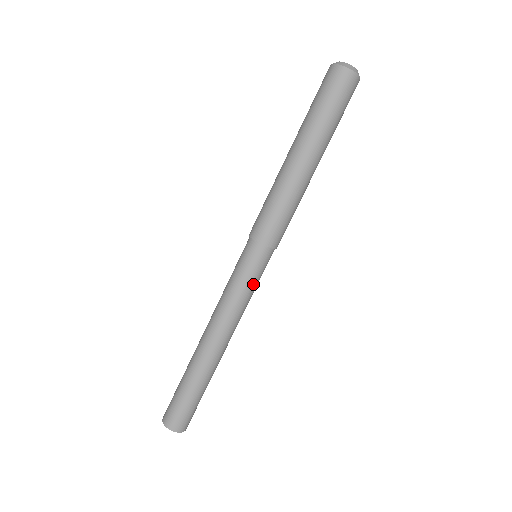
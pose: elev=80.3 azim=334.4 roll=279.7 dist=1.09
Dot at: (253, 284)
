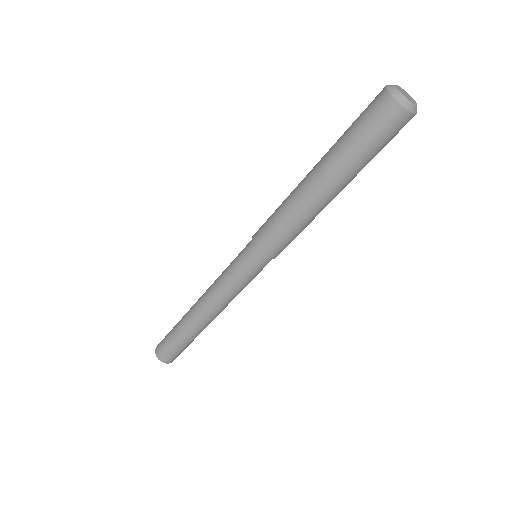
Dot at: (250, 281)
